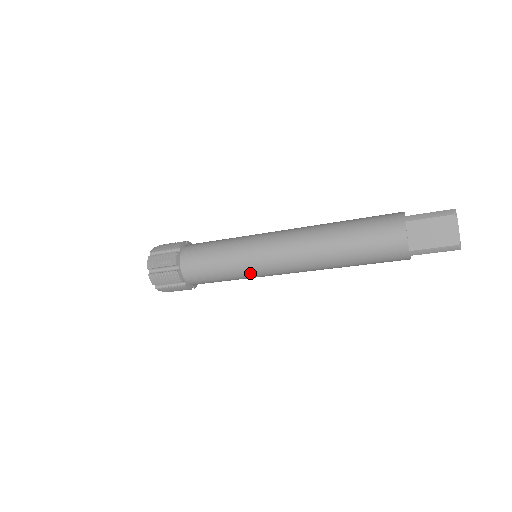
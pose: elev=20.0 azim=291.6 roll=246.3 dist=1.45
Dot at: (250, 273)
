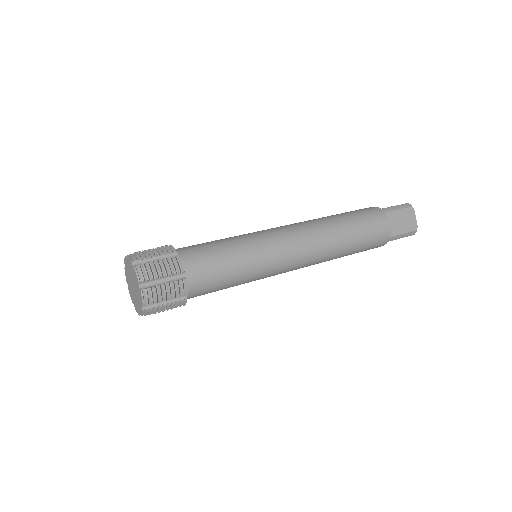
Dot at: (264, 273)
